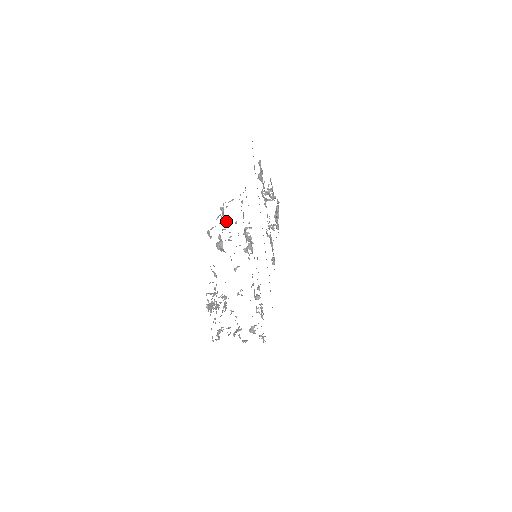
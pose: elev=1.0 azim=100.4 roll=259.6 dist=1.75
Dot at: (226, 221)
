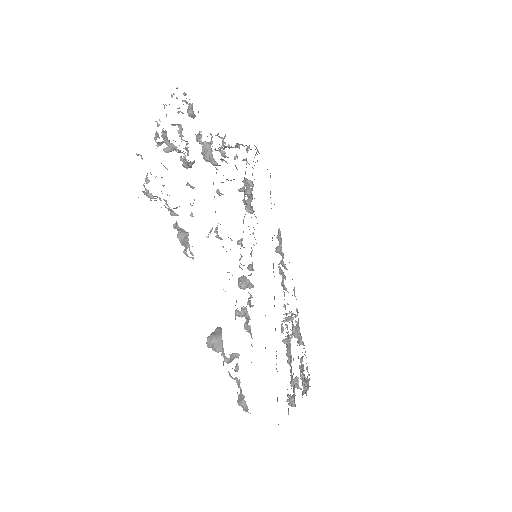
Dot at: (224, 136)
